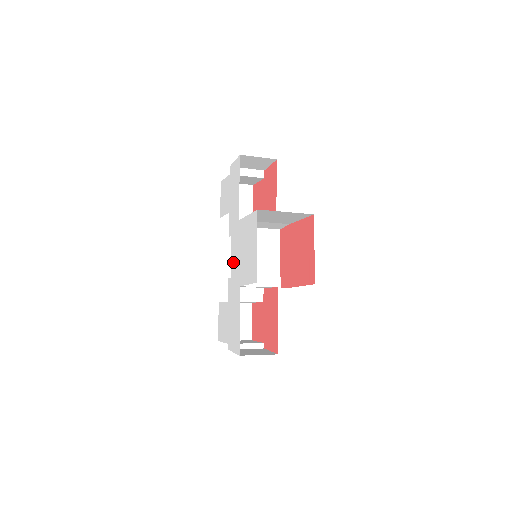
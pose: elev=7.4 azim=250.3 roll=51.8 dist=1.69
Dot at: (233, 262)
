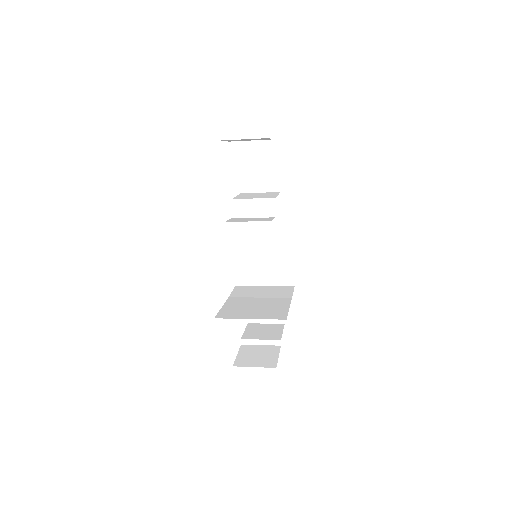
Dot at: occluded
